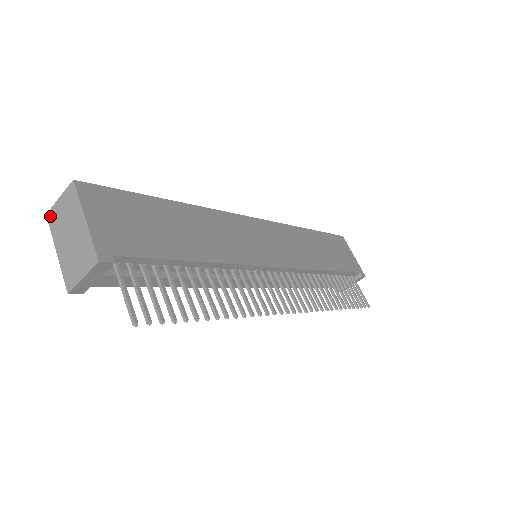
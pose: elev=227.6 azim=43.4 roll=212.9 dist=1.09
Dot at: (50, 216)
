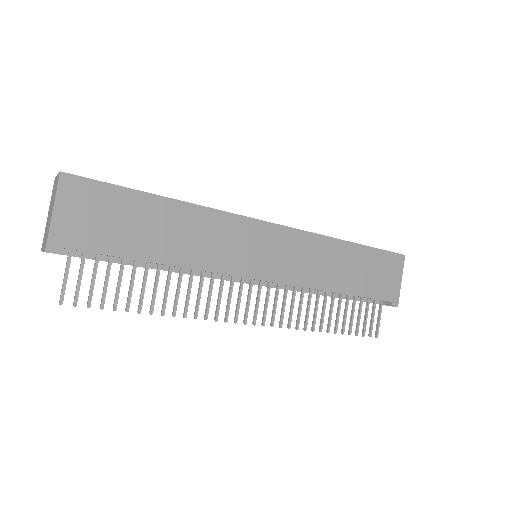
Dot at: (54, 182)
